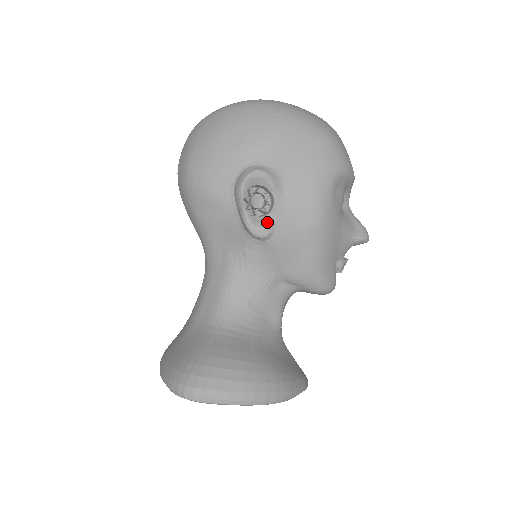
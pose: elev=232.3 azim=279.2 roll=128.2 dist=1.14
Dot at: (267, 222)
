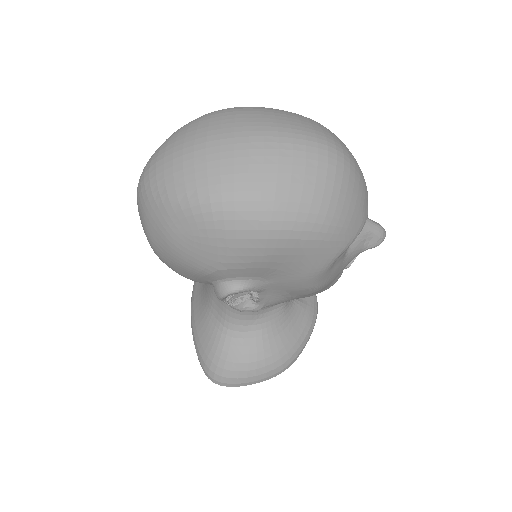
Dot at: (255, 305)
